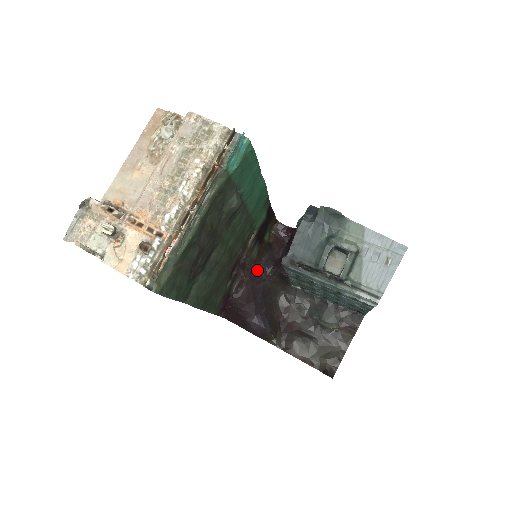
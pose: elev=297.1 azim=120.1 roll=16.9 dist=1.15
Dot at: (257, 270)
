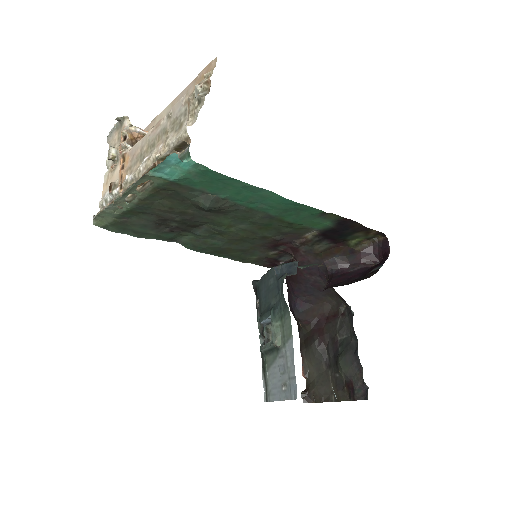
Dot at: (315, 263)
